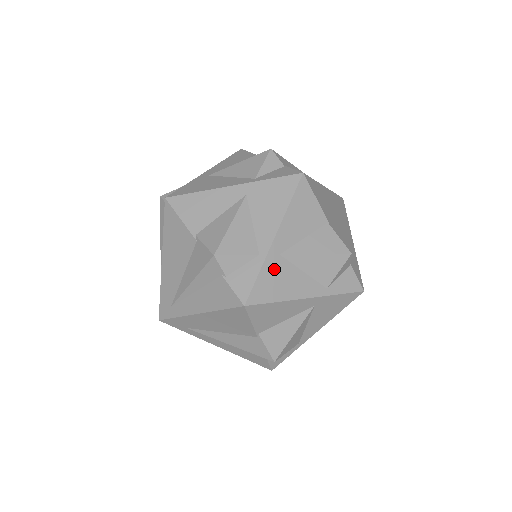
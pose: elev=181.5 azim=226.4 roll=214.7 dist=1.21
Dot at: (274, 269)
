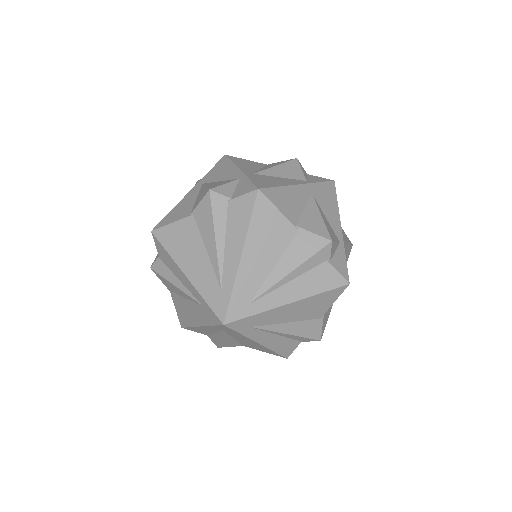
Dot at: occluded
